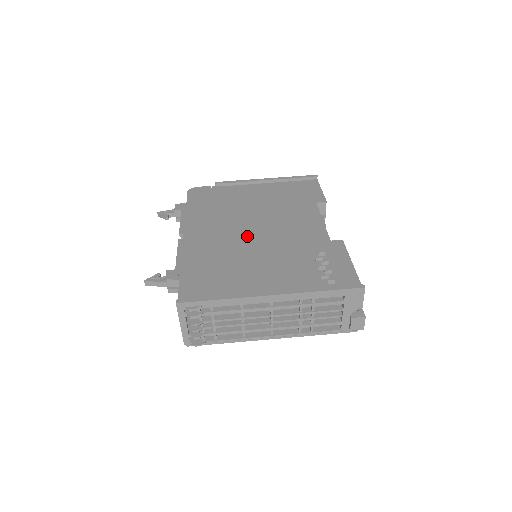
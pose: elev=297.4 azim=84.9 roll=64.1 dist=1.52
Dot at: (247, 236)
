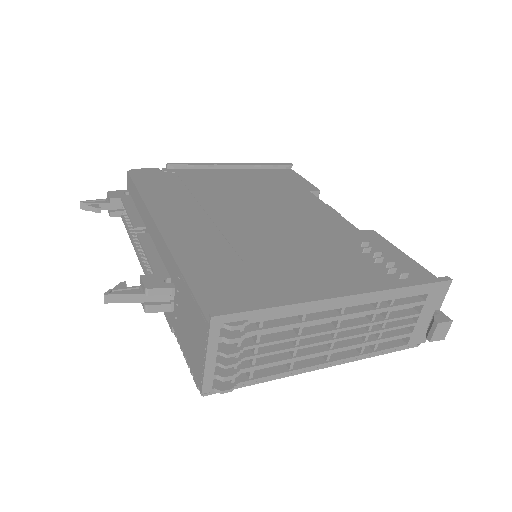
Dot at: (251, 225)
